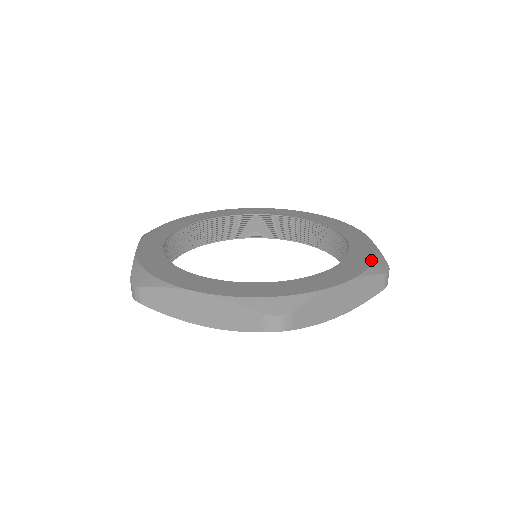
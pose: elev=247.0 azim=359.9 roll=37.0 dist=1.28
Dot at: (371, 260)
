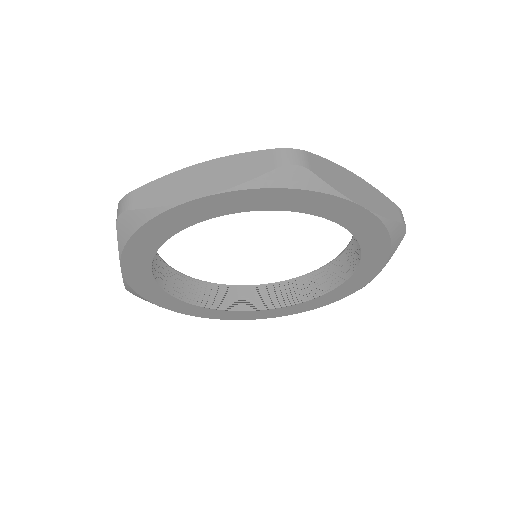
Dot at: occluded
